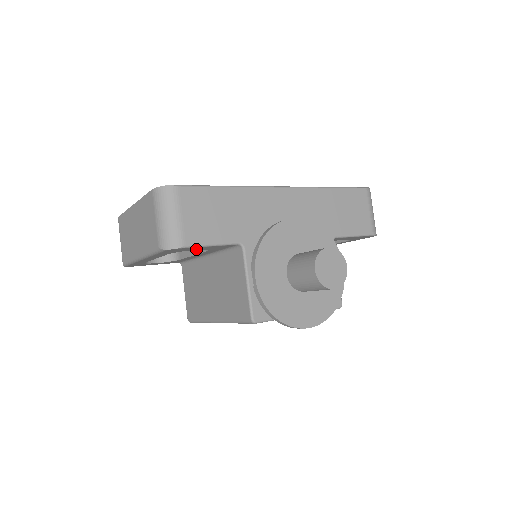
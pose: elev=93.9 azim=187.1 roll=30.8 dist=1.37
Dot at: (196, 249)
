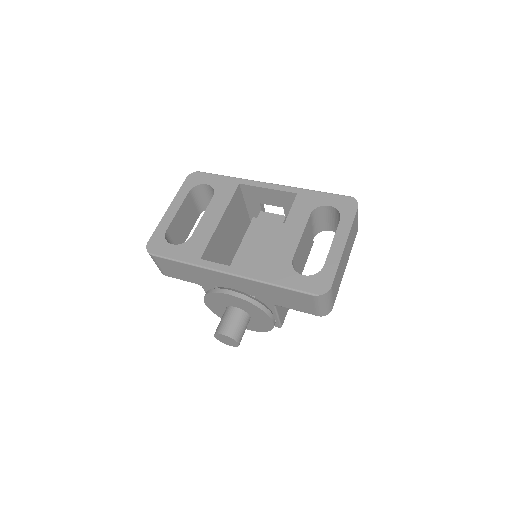
Dot at: occluded
